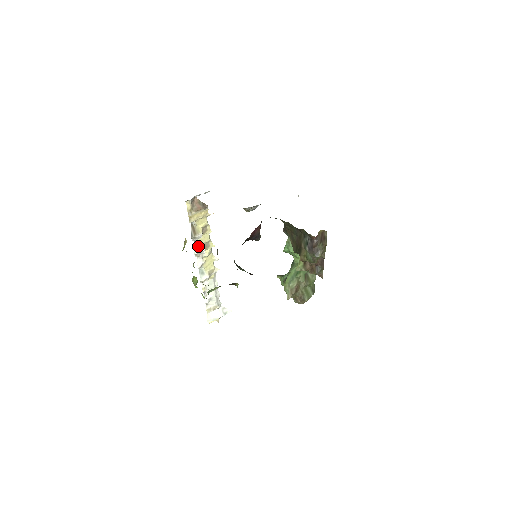
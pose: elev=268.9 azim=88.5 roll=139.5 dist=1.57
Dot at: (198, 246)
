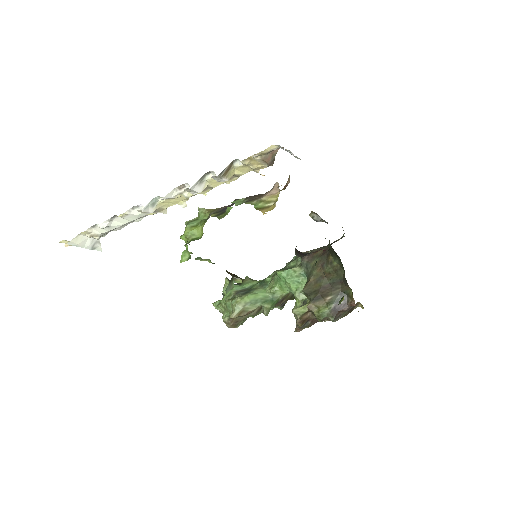
Dot at: (201, 183)
